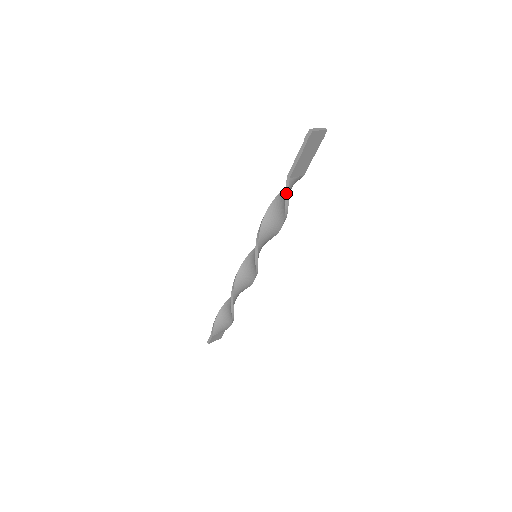
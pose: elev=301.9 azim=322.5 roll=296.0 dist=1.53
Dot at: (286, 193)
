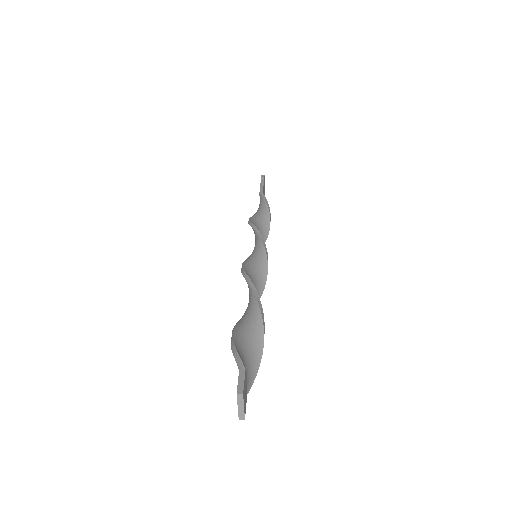
Dot at: (265, 200)
